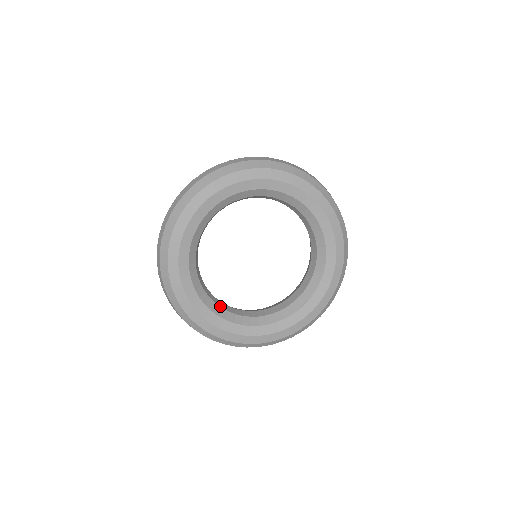
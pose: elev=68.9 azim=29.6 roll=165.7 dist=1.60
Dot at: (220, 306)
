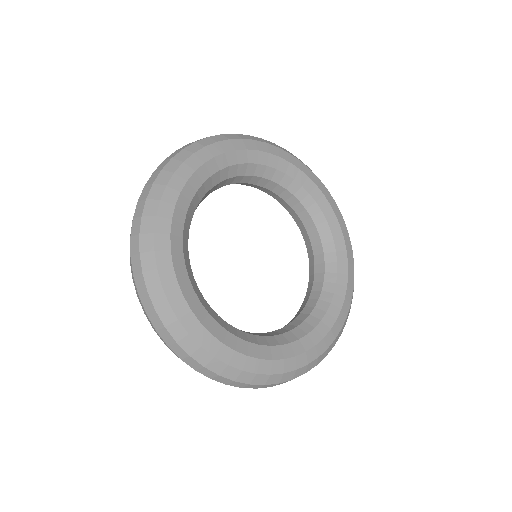
Dot at: occluded
